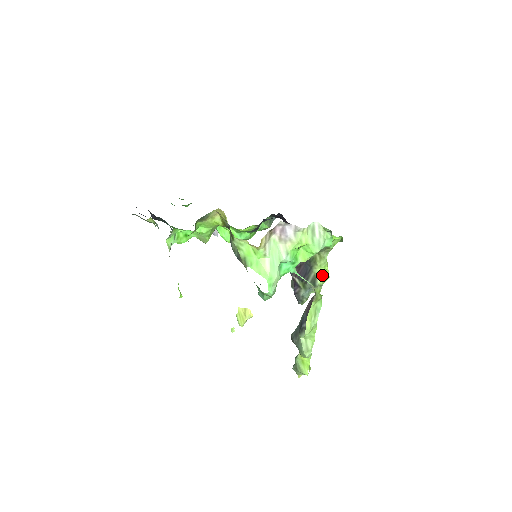
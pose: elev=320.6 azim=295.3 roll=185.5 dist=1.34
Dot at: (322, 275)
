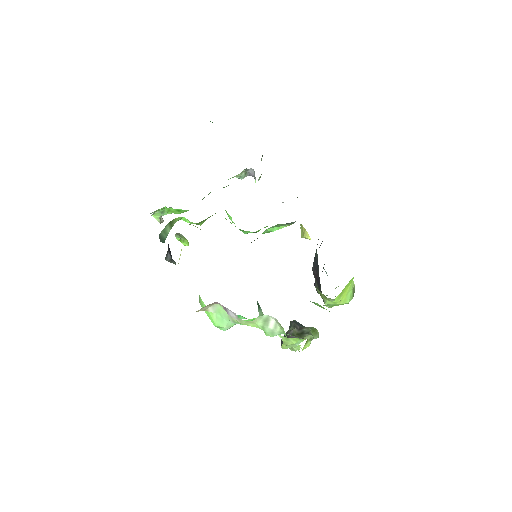
Dot at: occluded
